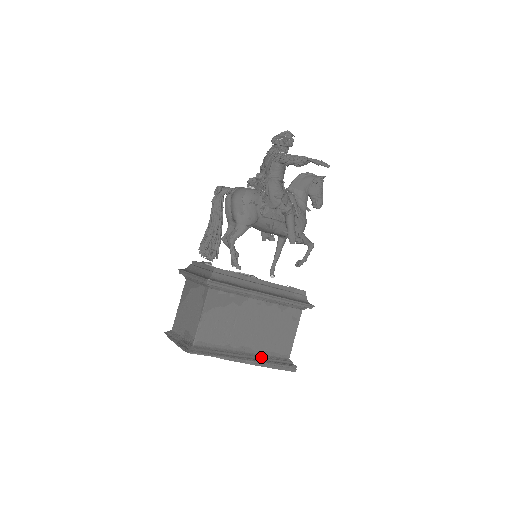
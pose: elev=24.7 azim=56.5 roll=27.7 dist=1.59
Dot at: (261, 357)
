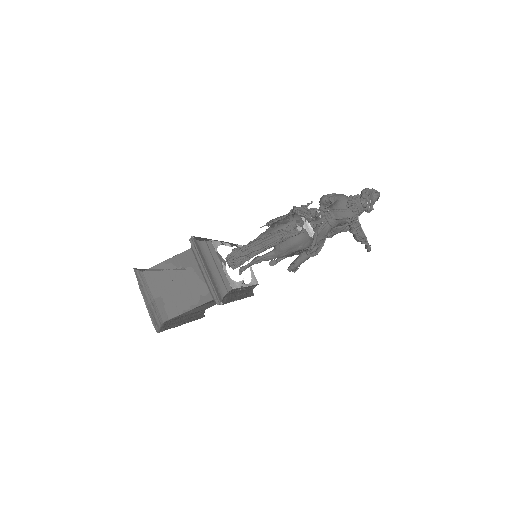
Dot at: (192, 316)
